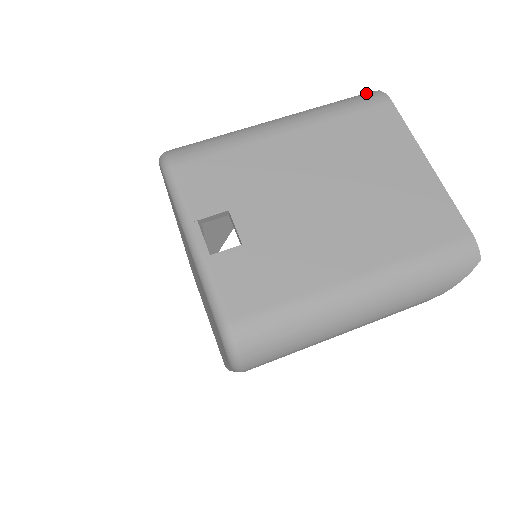
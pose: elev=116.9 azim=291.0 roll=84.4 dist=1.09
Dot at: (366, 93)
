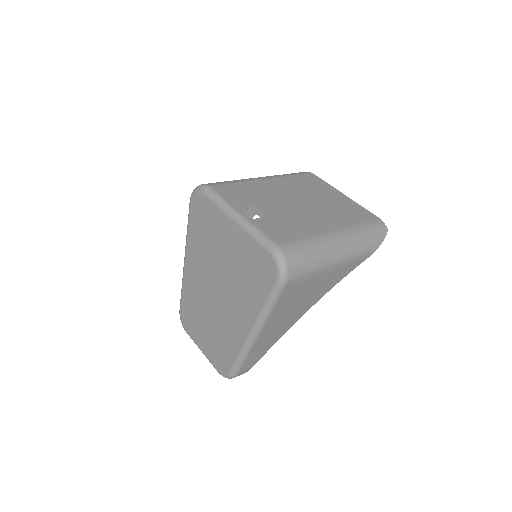
Dot at: occluded
